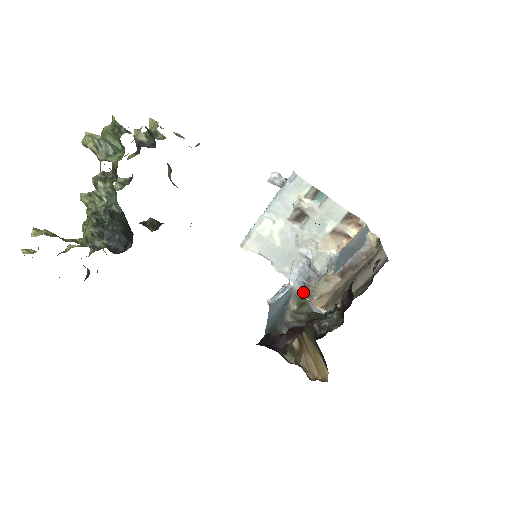
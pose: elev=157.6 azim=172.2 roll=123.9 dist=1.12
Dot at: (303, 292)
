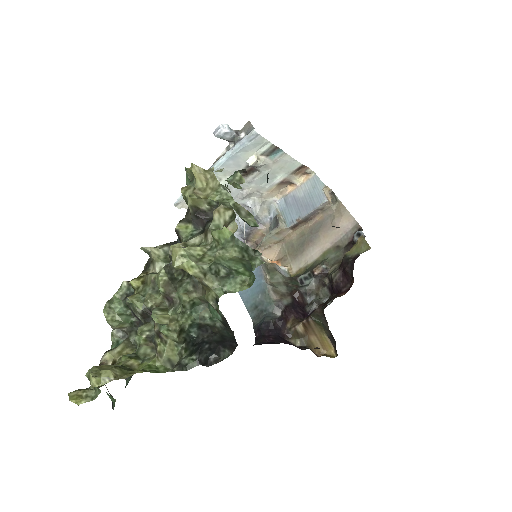
Dot at: (240, 237)
